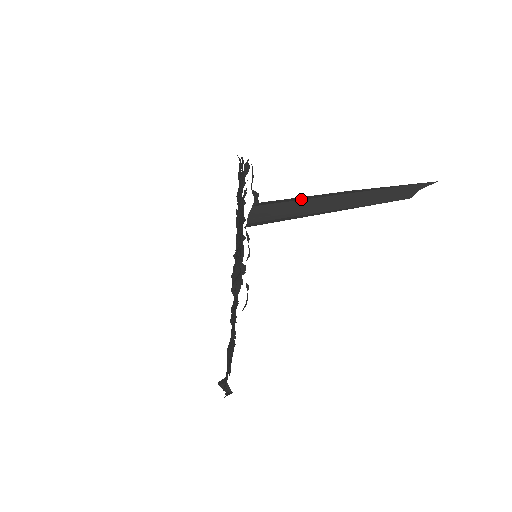
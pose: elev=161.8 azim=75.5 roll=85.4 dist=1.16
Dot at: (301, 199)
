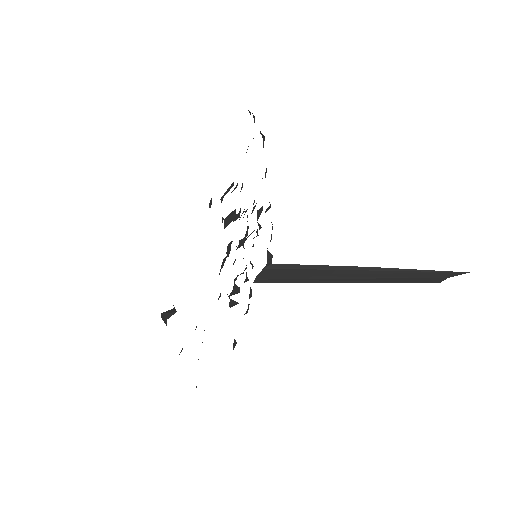
Dot at: (317, 269)
